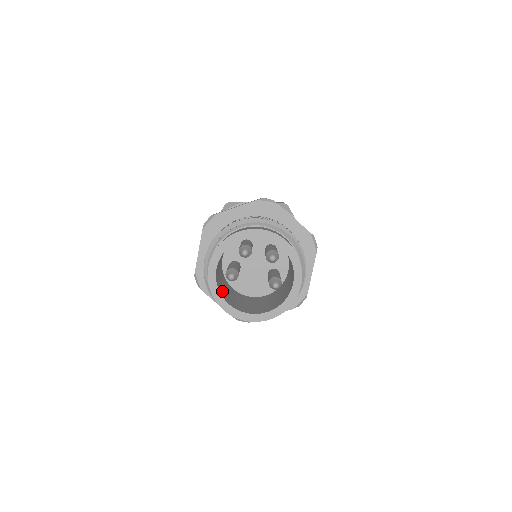
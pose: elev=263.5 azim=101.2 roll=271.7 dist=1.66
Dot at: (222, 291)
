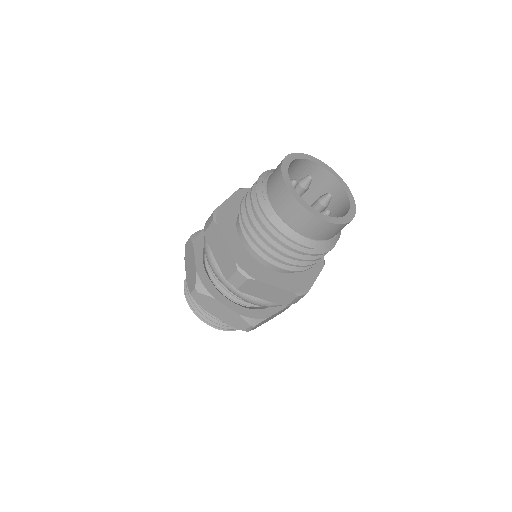
Dot at: occluded
